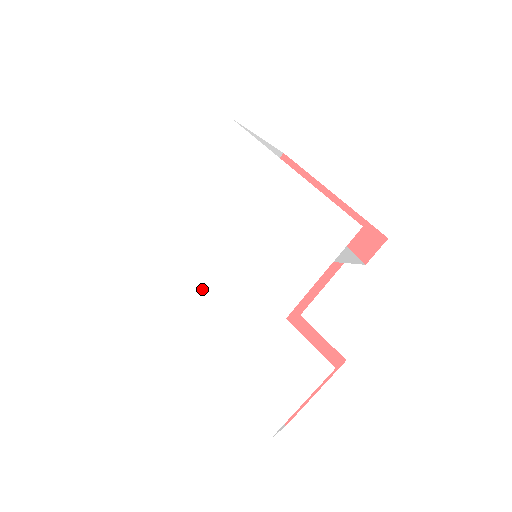
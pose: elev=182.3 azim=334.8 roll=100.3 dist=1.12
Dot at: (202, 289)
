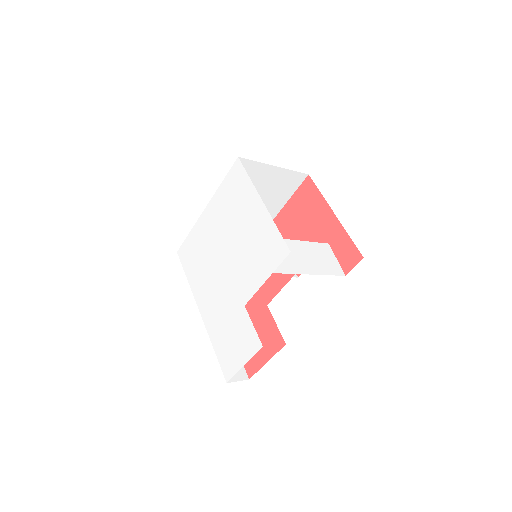
Dot at: (209, 274)
